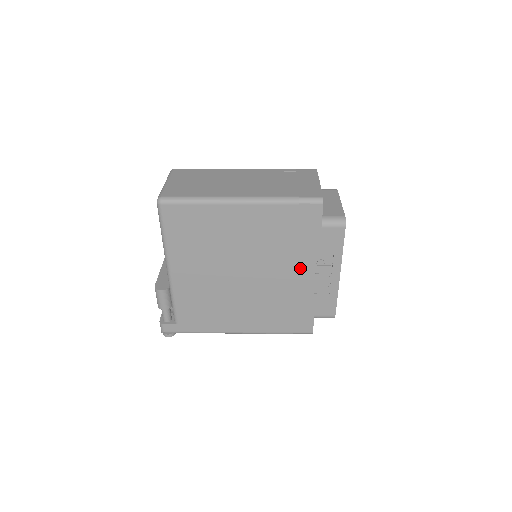
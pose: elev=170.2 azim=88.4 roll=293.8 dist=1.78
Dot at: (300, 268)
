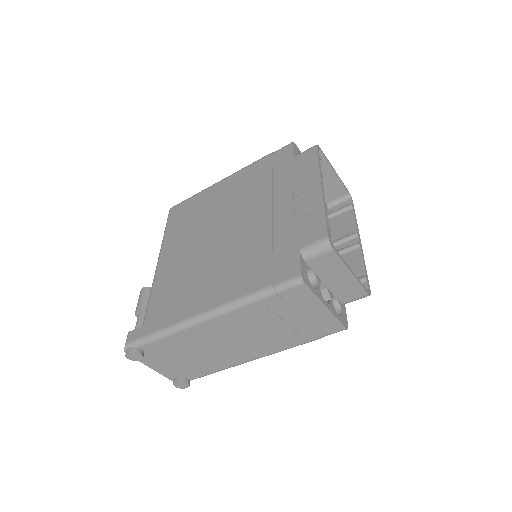
Dot at: (277, 202)
